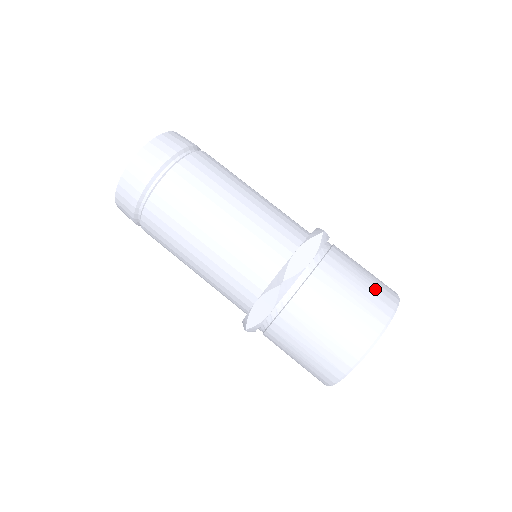
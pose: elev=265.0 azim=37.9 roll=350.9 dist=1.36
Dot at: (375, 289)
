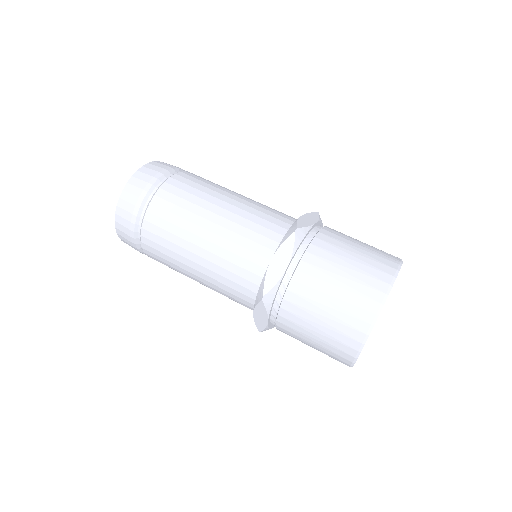
Dot at: (363, 274)
